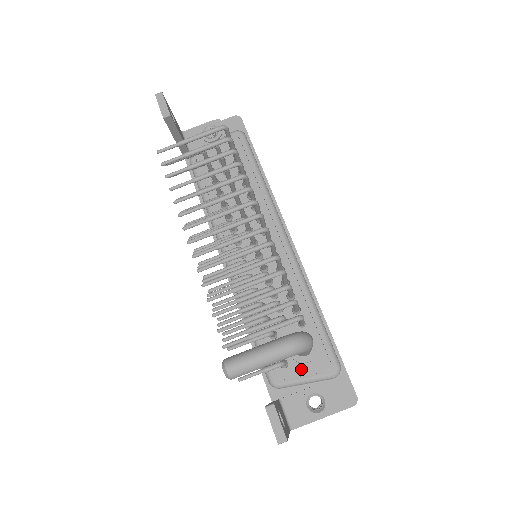
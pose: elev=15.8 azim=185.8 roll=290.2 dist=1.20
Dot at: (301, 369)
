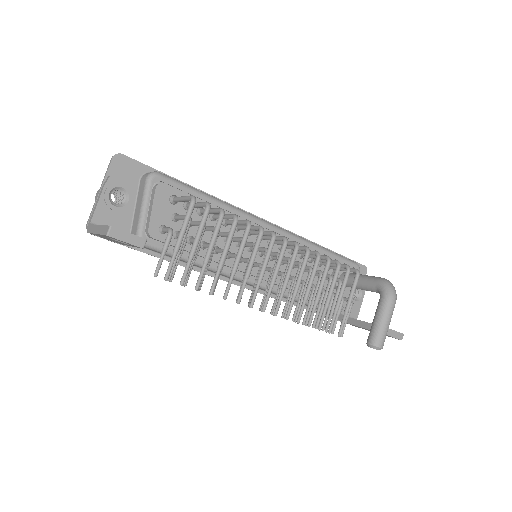
Dot at: (348, 290)
